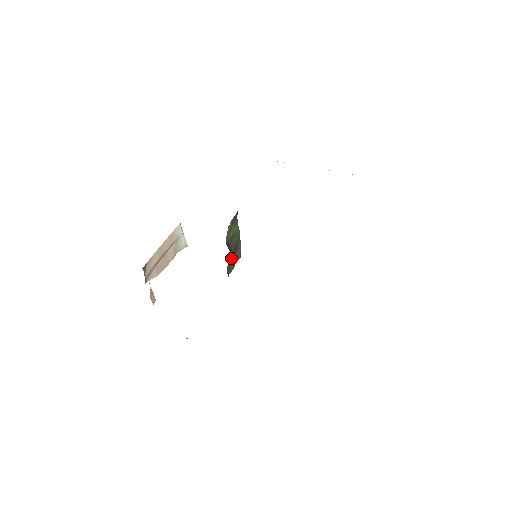
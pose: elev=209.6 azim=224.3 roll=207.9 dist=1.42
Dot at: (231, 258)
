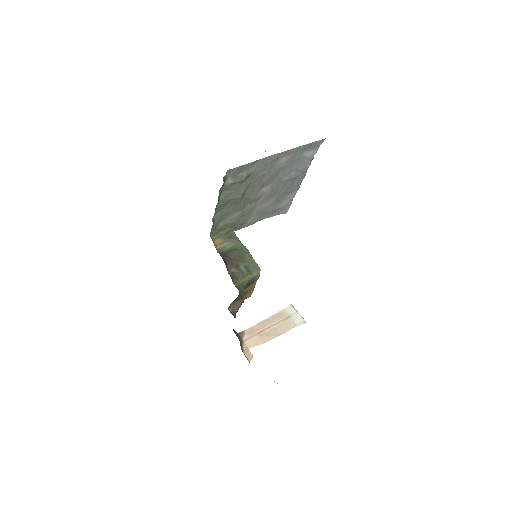
Dot at: (234, 265)
